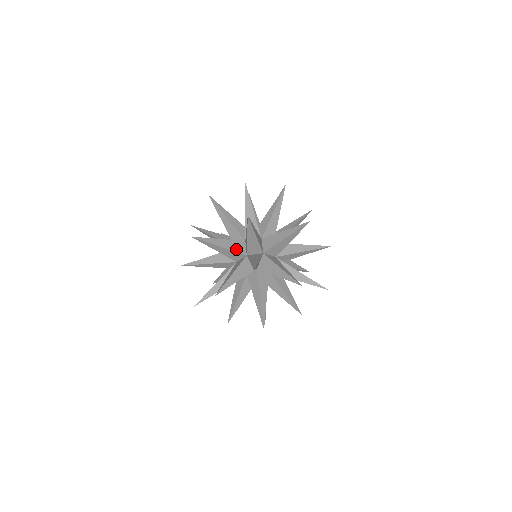
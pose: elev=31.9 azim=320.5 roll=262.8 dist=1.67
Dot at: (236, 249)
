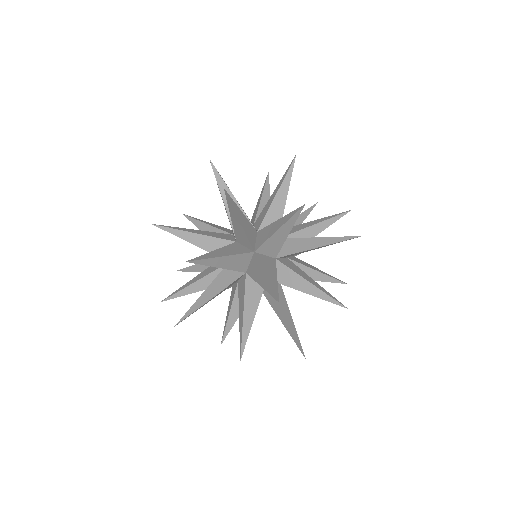
Dot at: occluded
